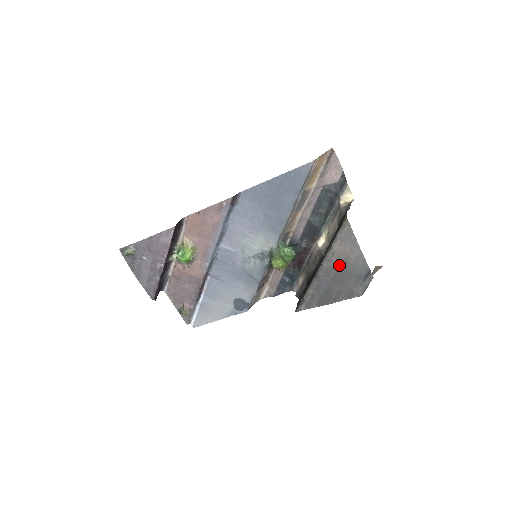
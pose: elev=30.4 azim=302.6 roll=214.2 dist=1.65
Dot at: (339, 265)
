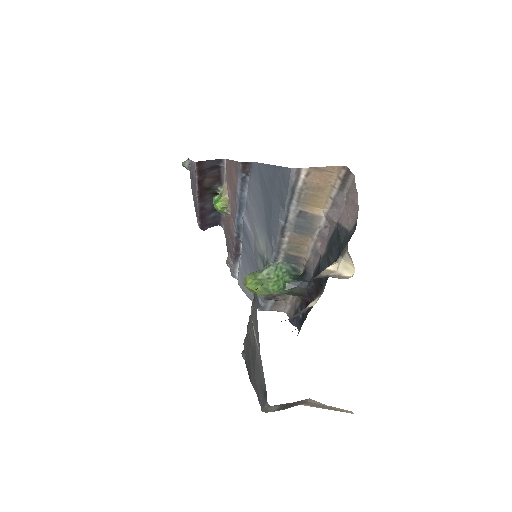
Dot at: (254, 346)
